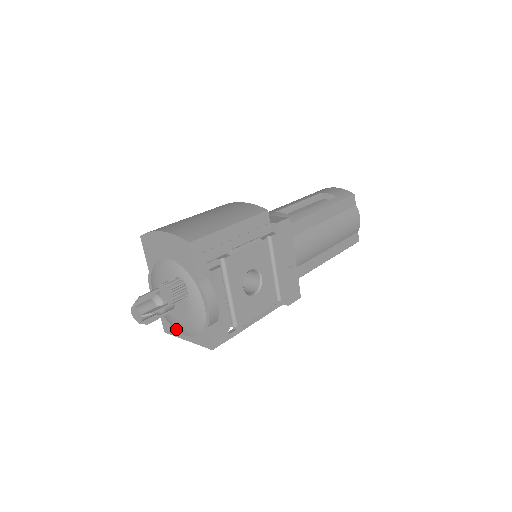
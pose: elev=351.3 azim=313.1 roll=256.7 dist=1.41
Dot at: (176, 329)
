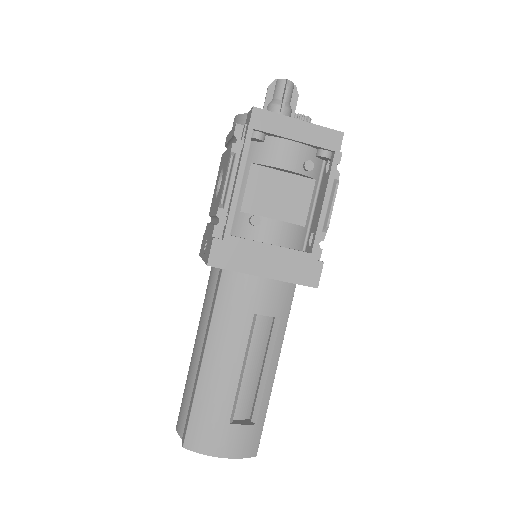
Dot at: occluded
